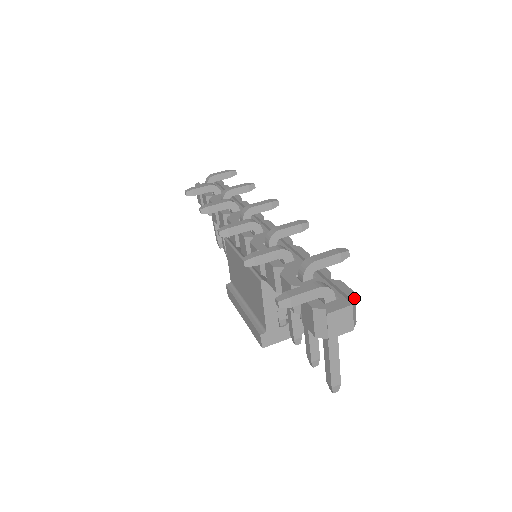
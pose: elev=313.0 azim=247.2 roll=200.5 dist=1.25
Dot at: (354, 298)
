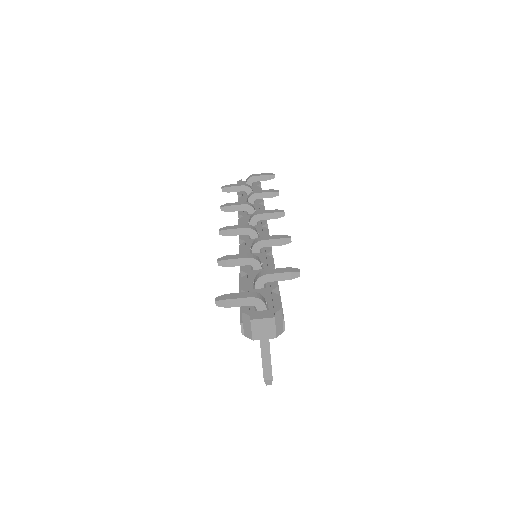
Dot at: (279, 312)
